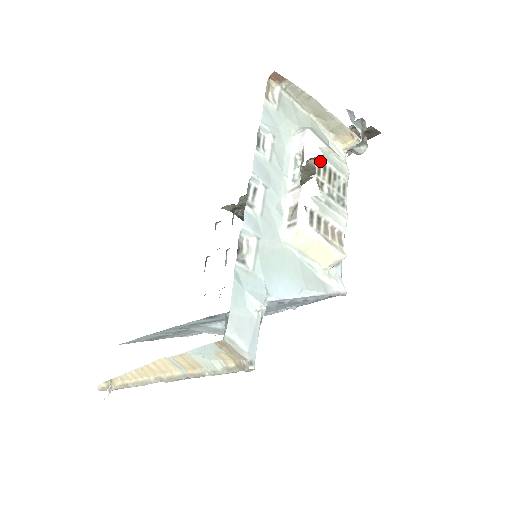
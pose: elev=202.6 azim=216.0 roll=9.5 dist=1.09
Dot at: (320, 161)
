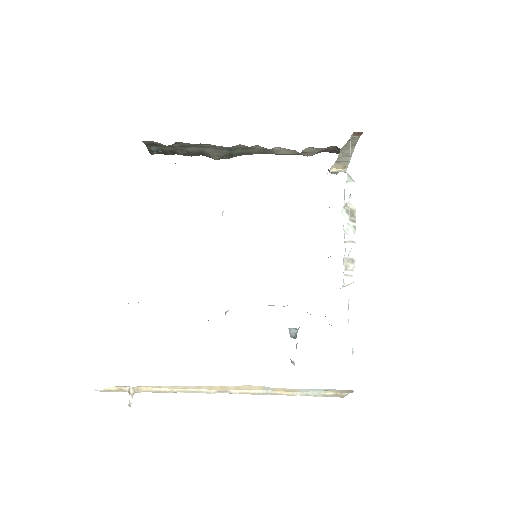
Dot at: occluded
